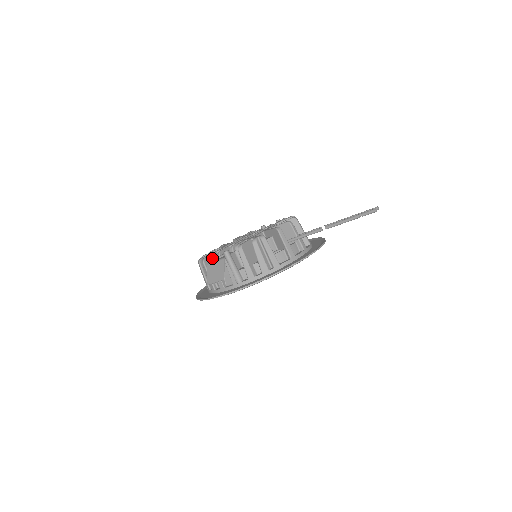
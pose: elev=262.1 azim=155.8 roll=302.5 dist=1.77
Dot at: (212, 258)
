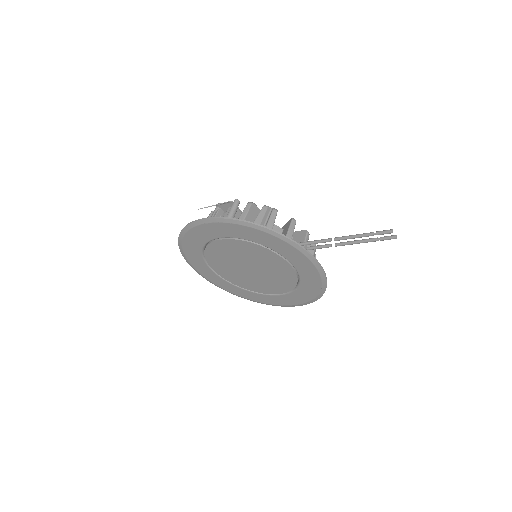
Dot at: occluded
